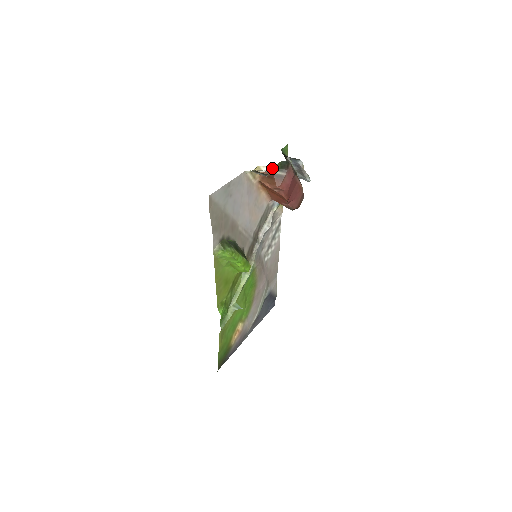
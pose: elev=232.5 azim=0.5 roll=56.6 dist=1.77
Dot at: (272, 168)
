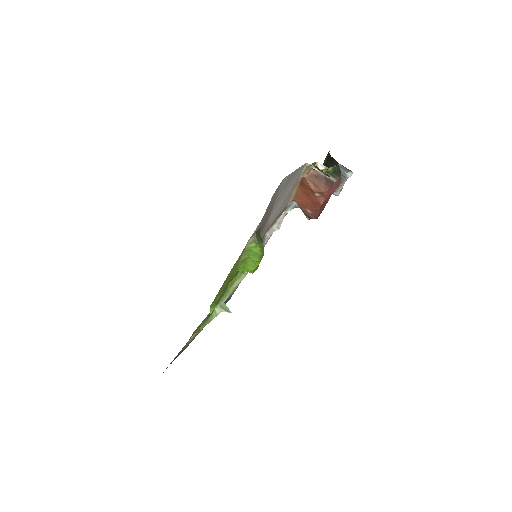
Dot at: (326, 169)
